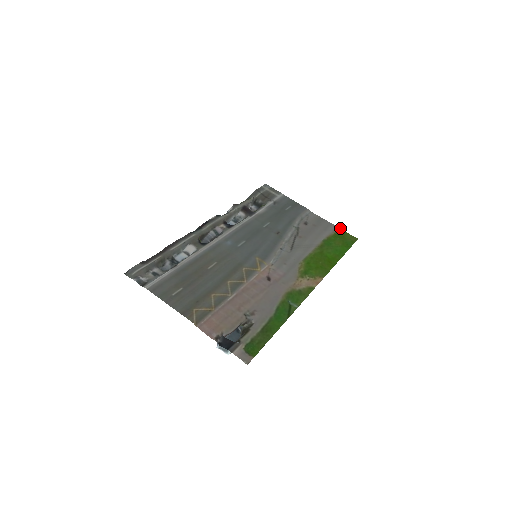
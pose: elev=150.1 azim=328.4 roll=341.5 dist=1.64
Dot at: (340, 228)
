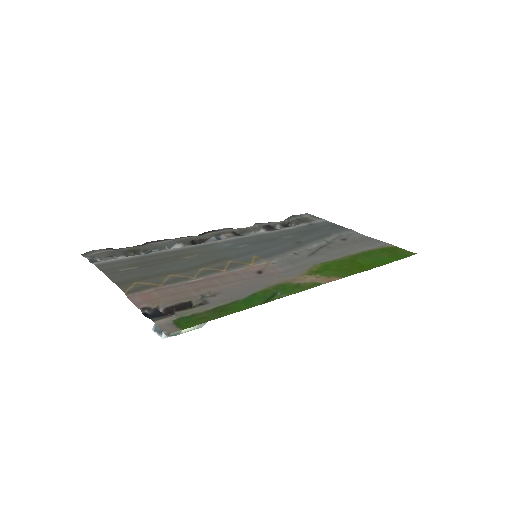
Dot at: (393, 245)
